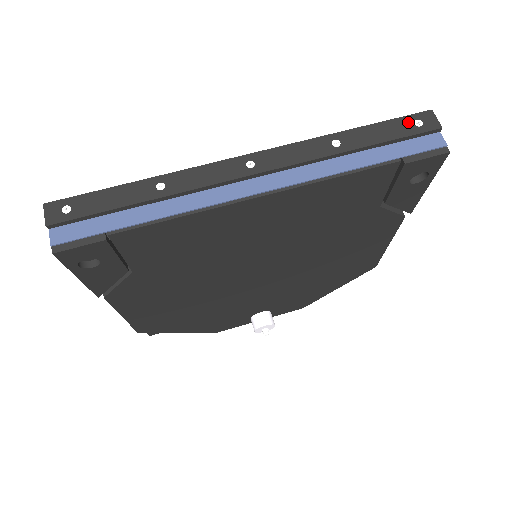
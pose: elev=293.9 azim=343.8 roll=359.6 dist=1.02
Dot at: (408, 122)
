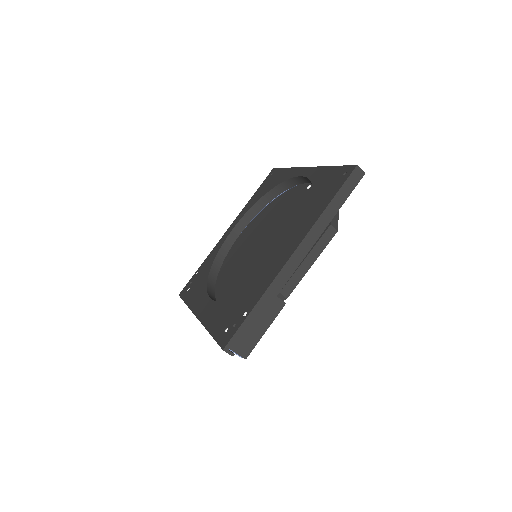
Dot at: occluded
